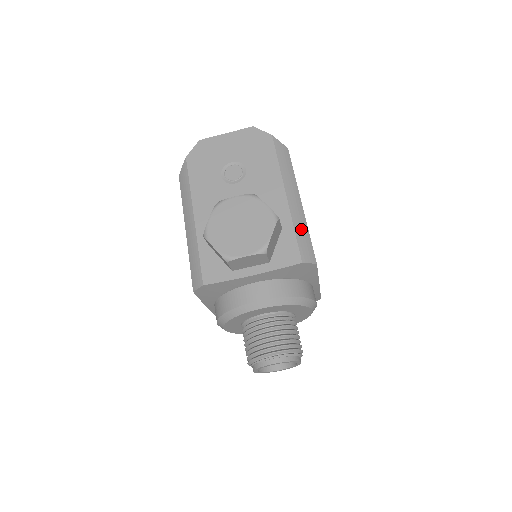
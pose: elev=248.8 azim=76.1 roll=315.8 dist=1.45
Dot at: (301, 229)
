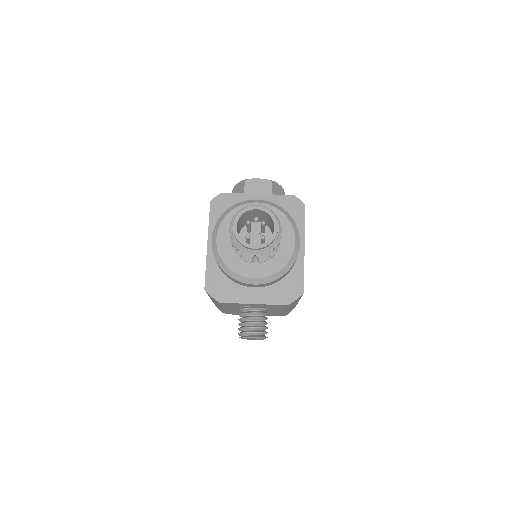
Dot at: occluded
